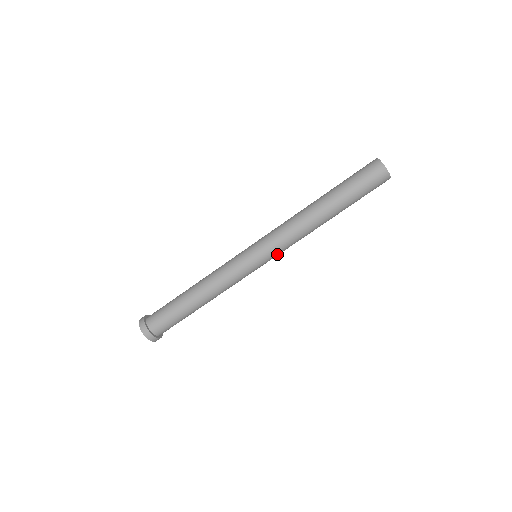
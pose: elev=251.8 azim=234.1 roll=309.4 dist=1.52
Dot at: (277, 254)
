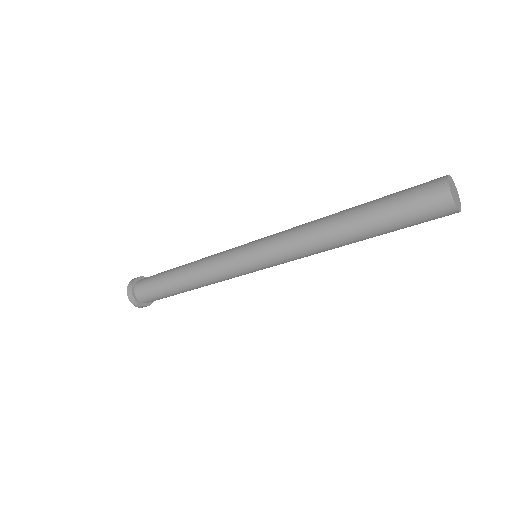
Dot at: occluded
